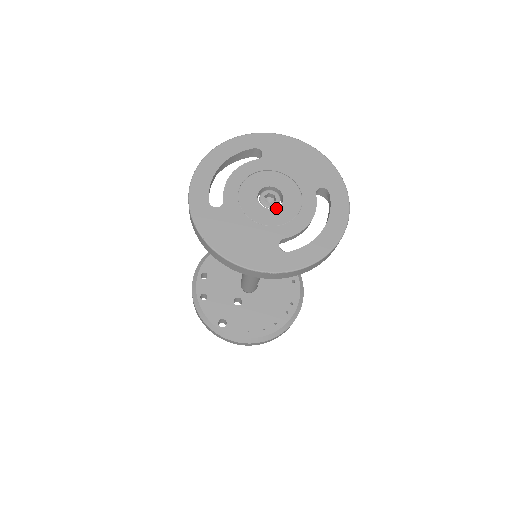
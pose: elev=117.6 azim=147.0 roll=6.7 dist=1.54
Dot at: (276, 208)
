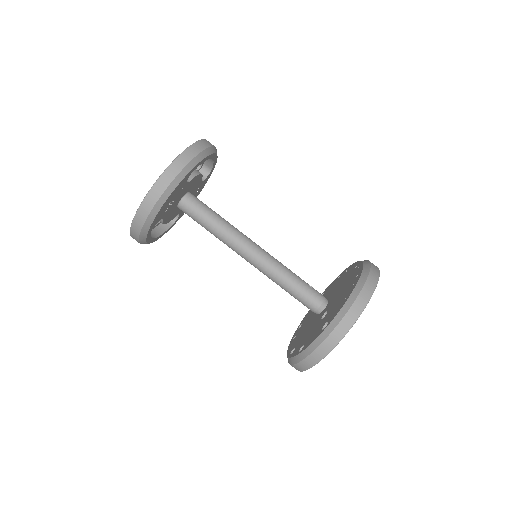
Dot at: occluded
